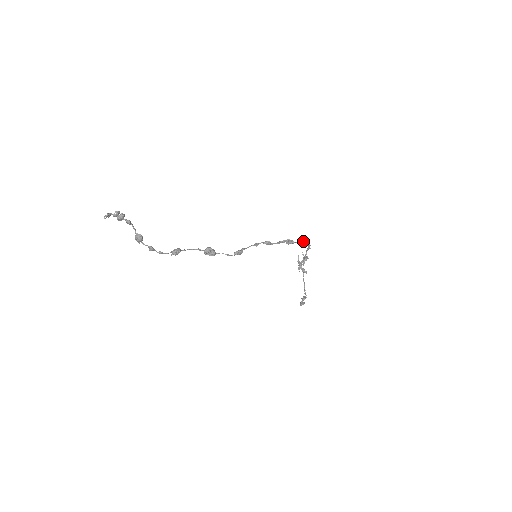
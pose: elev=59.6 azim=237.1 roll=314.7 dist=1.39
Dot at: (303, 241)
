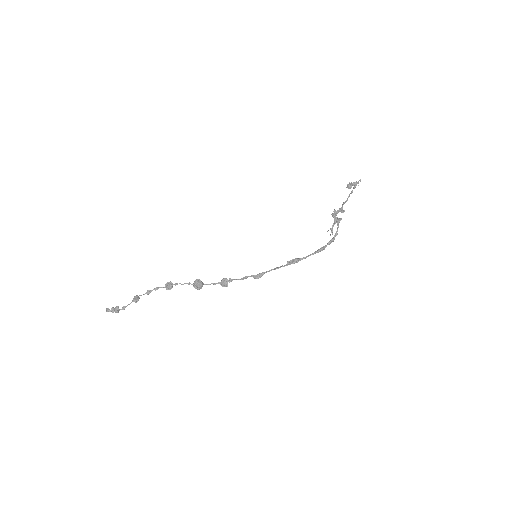
Dot at: occluded
